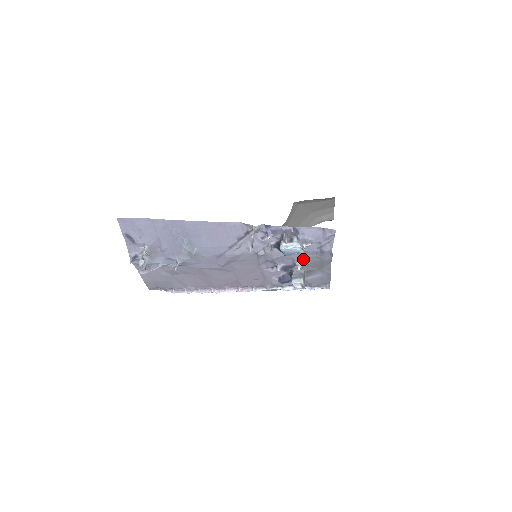
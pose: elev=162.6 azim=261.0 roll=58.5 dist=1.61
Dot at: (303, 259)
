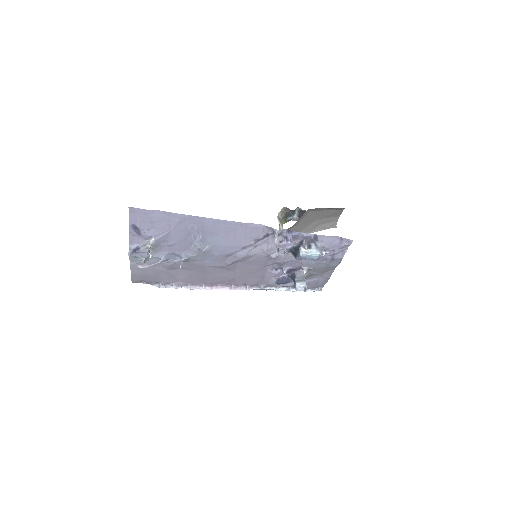
Dot at: (311, 264)
